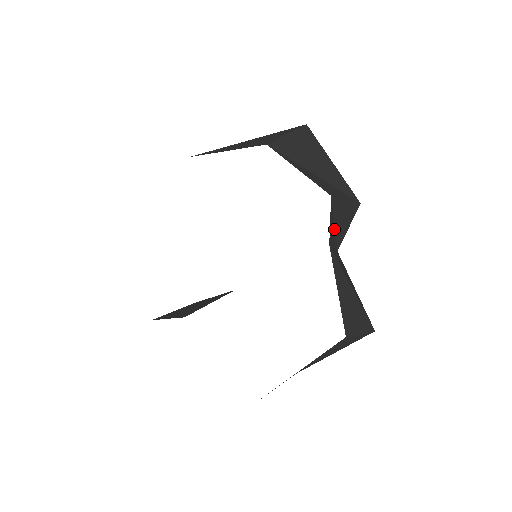
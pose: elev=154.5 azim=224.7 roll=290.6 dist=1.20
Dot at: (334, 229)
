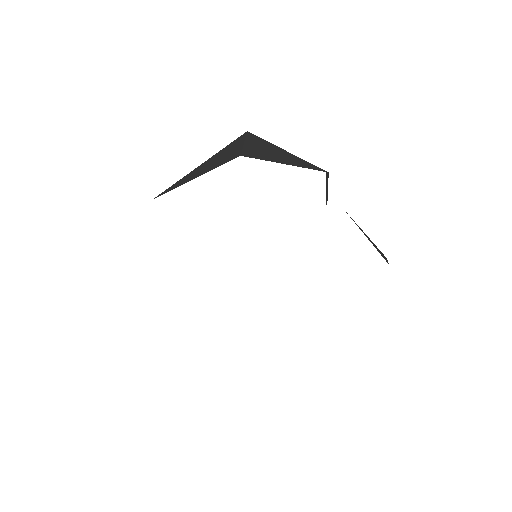
Dot at: occluded
